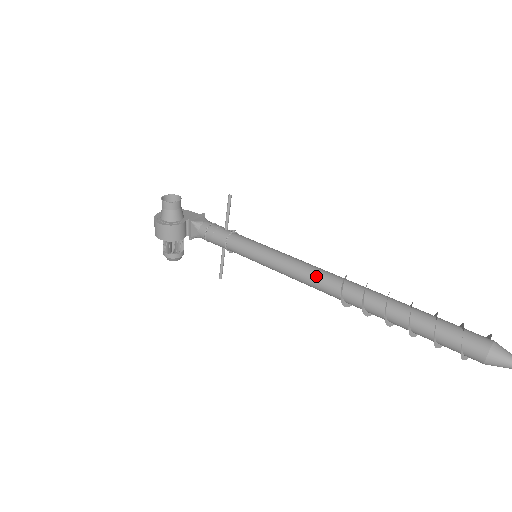
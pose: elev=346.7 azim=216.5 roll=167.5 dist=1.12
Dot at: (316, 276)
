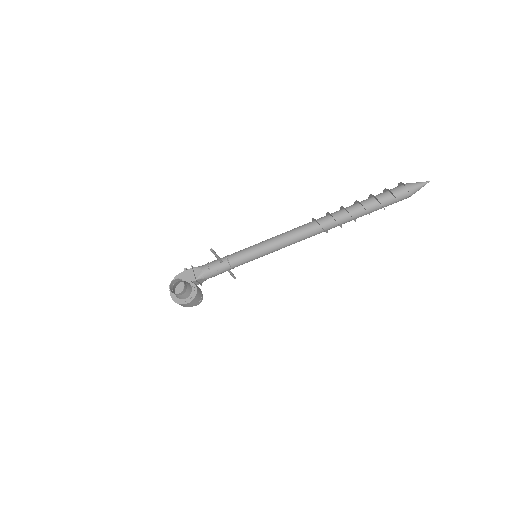
Dot at: (303, 236)
